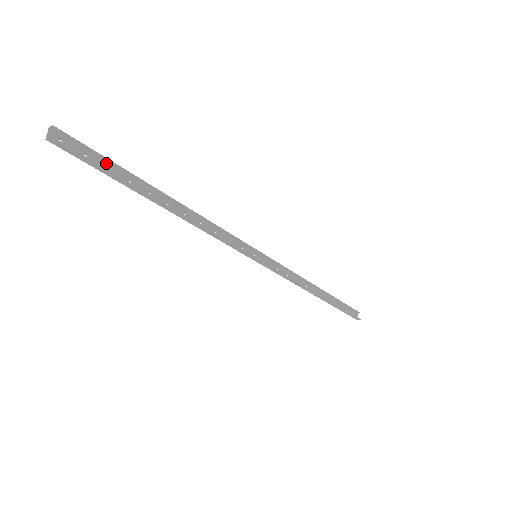
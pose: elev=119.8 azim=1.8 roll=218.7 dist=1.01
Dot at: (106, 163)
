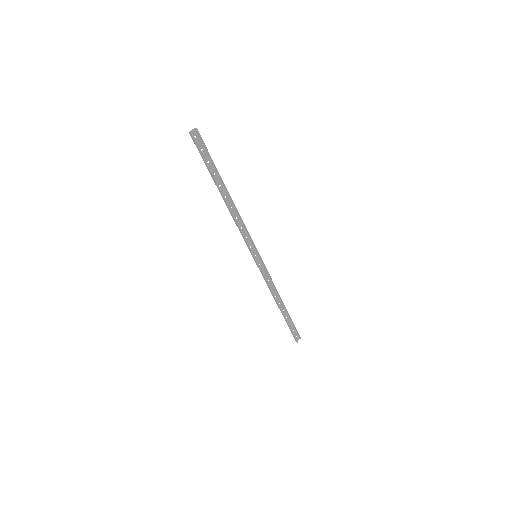
Dot at: (210, 158)
